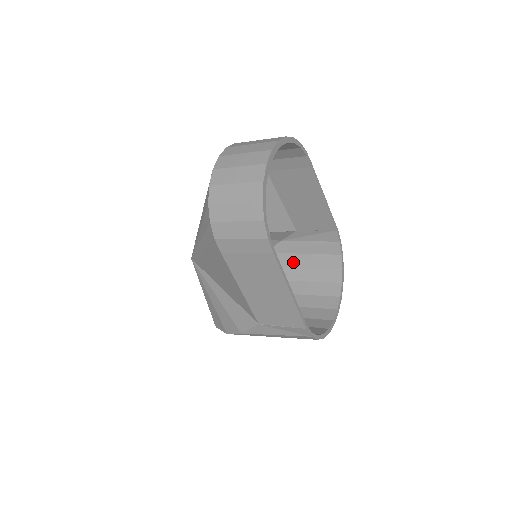
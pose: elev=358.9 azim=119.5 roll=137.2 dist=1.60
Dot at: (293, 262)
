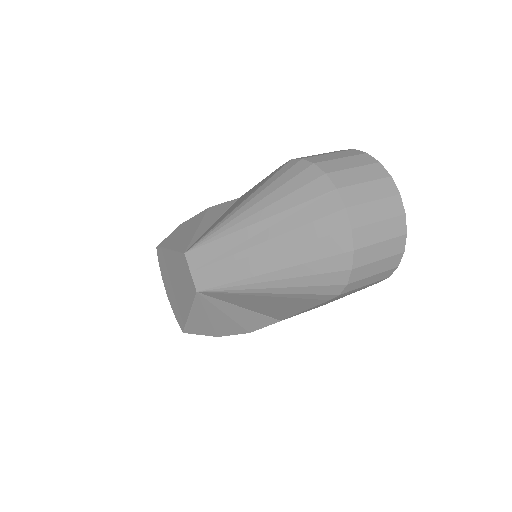
Dot at: occluded
